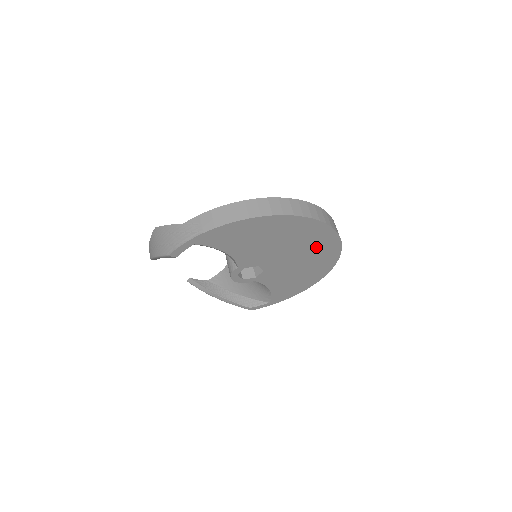
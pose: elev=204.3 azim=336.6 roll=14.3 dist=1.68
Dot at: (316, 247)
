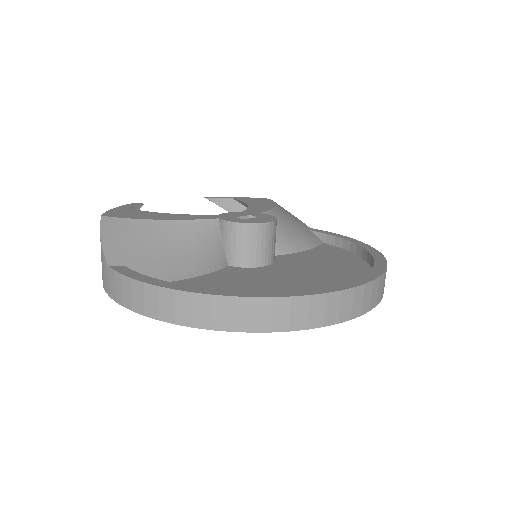
Dot at: occluded
